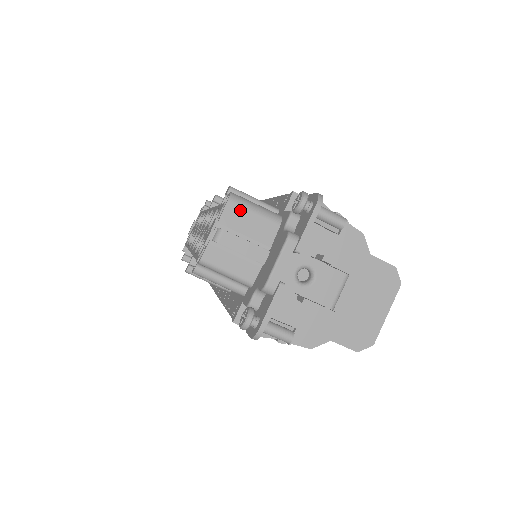
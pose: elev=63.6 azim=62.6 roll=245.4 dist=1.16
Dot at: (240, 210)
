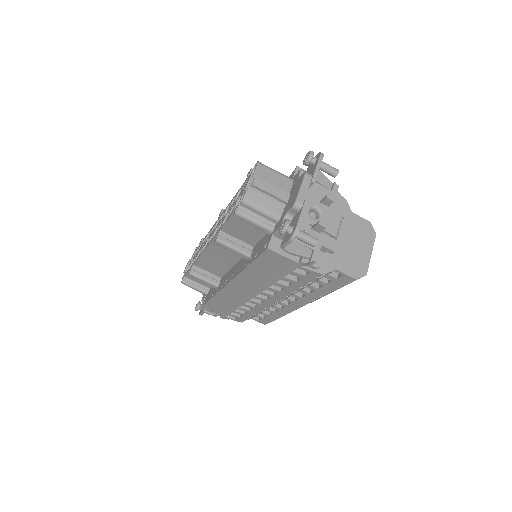
Dot at: (266, 170)
